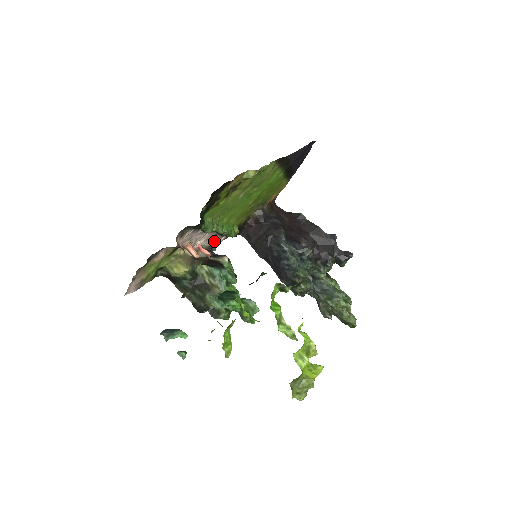
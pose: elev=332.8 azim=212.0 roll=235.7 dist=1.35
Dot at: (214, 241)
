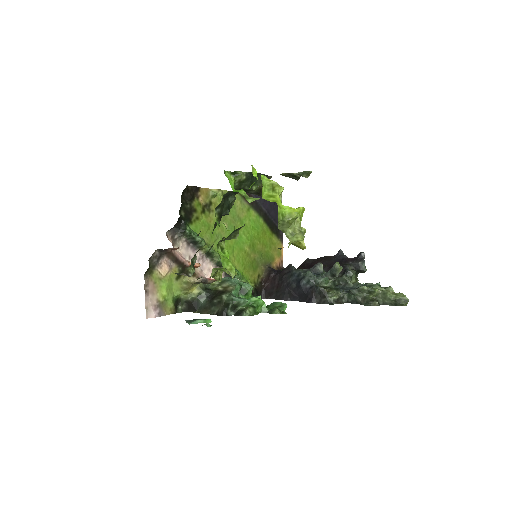
Dot at: occluded
